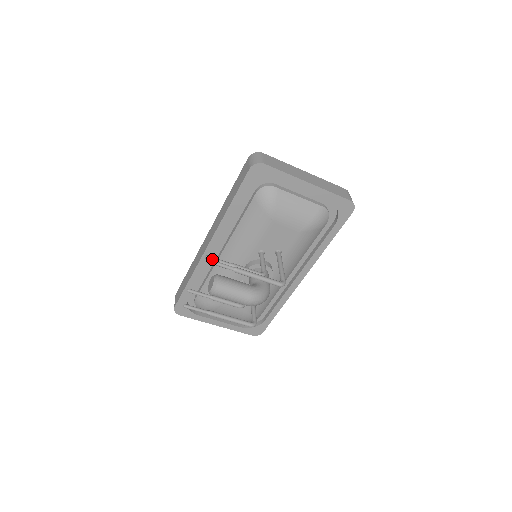
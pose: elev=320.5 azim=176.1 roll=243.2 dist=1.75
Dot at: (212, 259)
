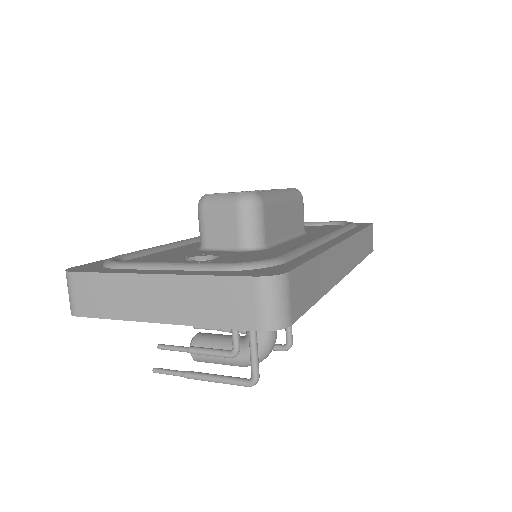
Dot at: (165, 349)
